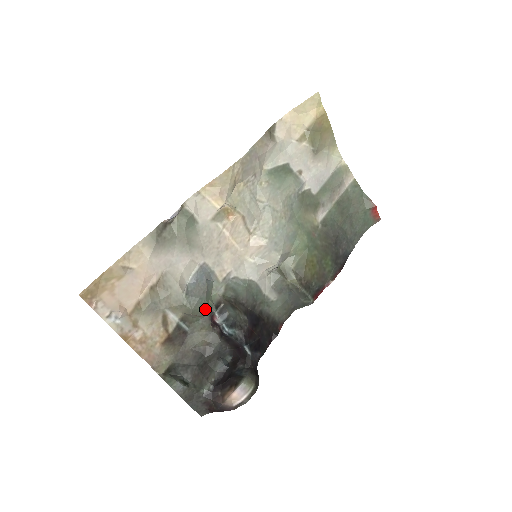
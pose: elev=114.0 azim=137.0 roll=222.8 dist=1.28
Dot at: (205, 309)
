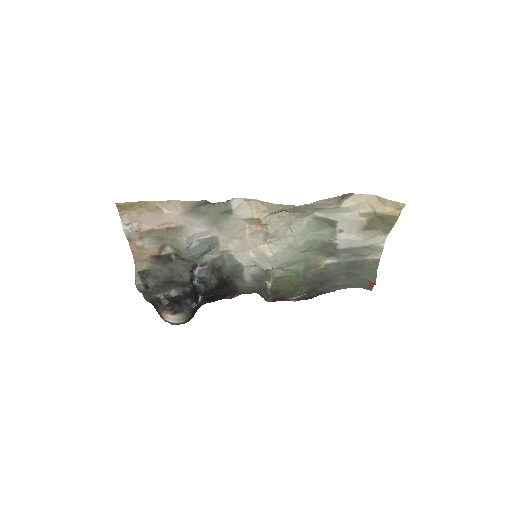
Dot at: (193, 261)
